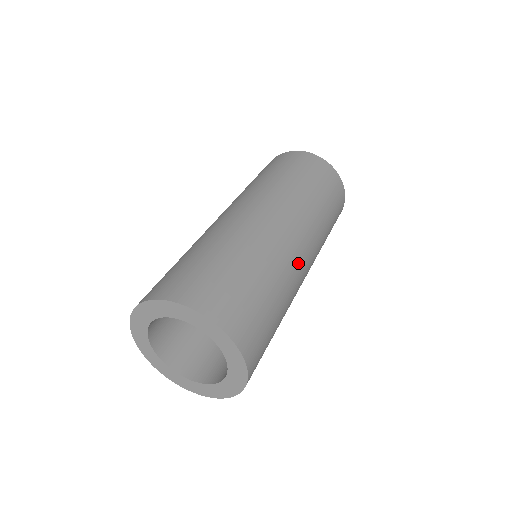
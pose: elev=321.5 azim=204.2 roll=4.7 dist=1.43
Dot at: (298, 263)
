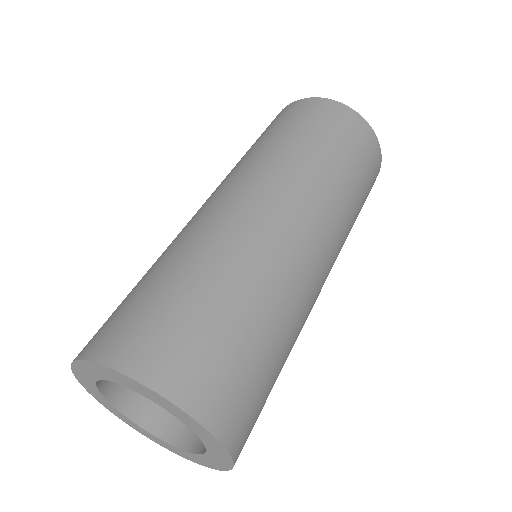
Dot at: (314, 282)
